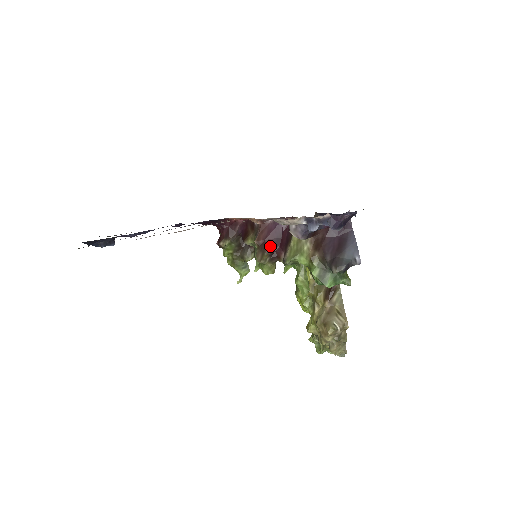
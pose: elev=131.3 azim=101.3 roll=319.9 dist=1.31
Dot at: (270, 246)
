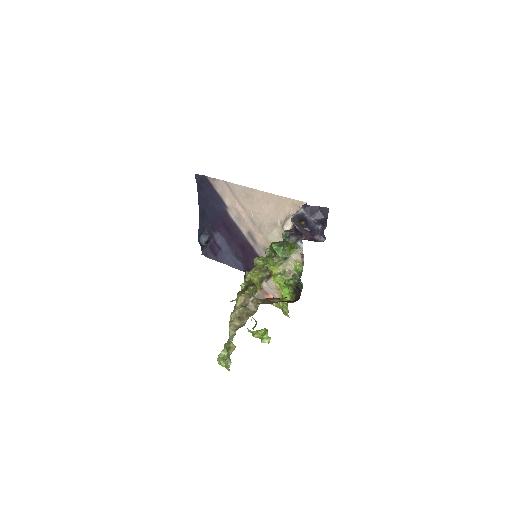
Dot at: occluded
